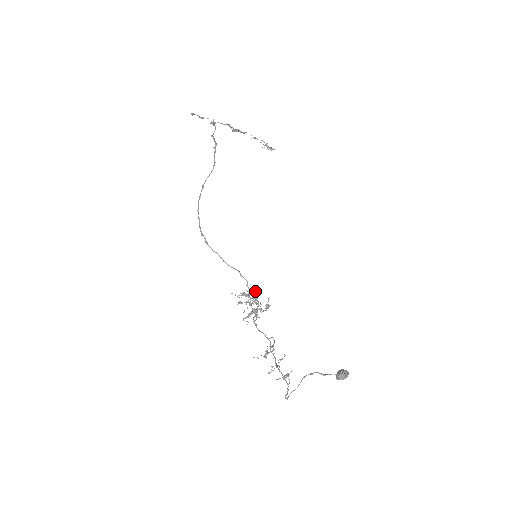
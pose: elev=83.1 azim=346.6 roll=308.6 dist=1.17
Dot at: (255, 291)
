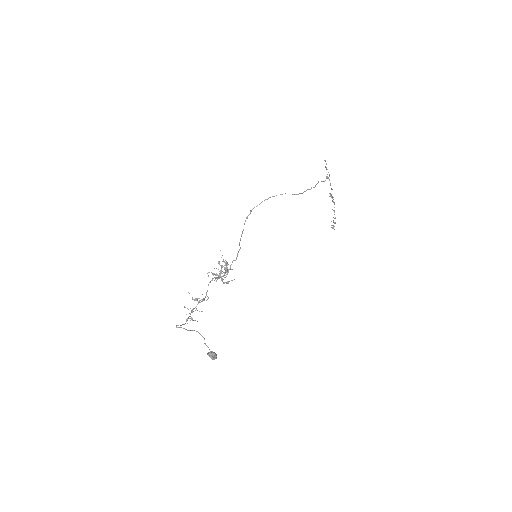
Dot at: occluded
